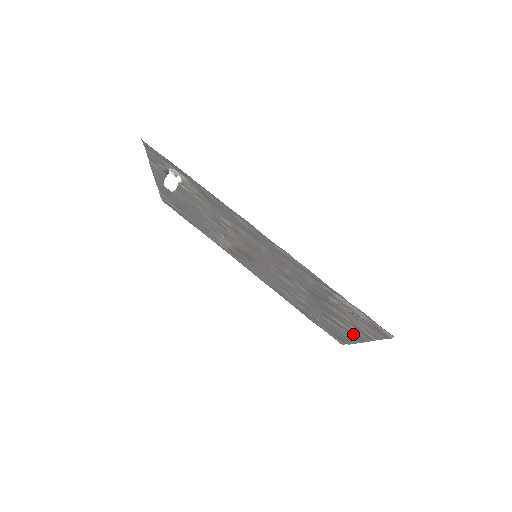
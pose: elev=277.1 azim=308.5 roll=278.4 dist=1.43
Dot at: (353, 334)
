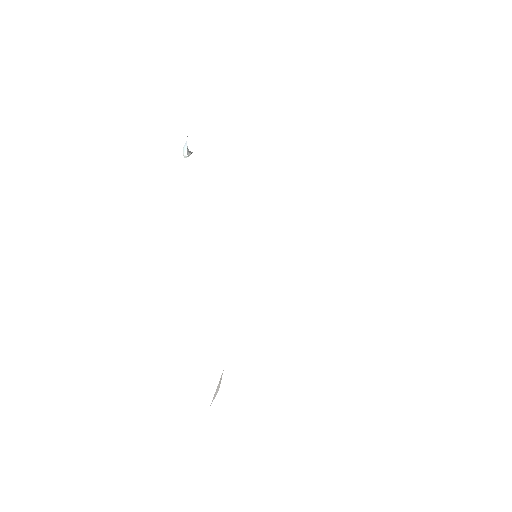
Dot at: occluded
